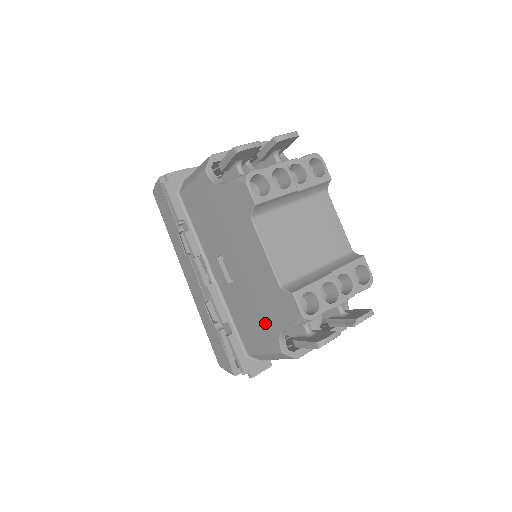
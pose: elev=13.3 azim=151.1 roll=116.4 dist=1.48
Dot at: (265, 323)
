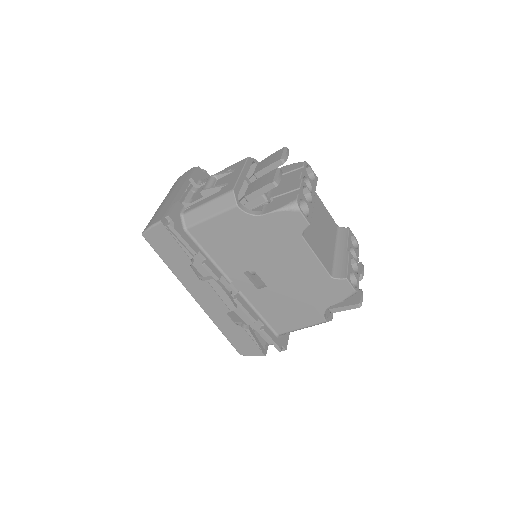
Dot at: (307, 307)
